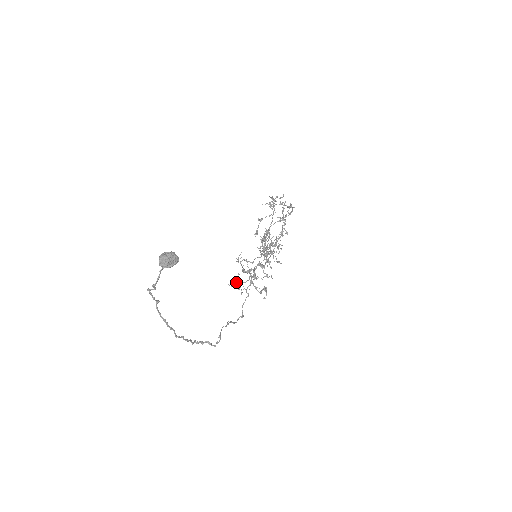
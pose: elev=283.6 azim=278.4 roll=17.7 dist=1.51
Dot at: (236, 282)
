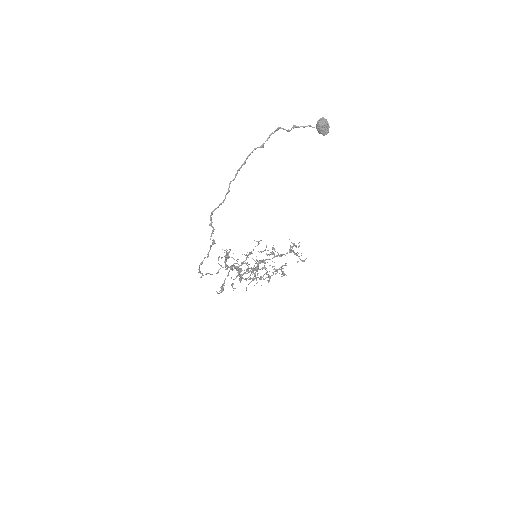
Dot at: (227, 252)
